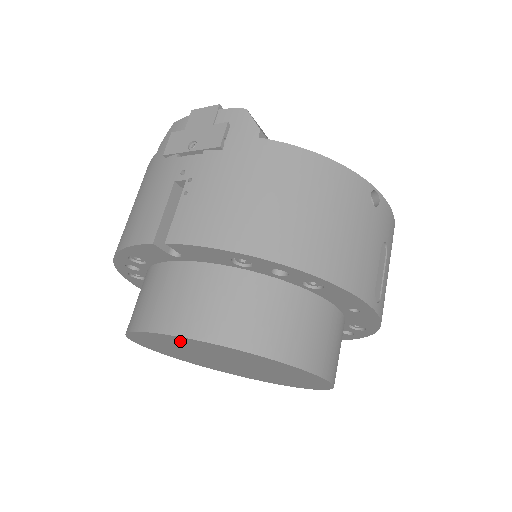
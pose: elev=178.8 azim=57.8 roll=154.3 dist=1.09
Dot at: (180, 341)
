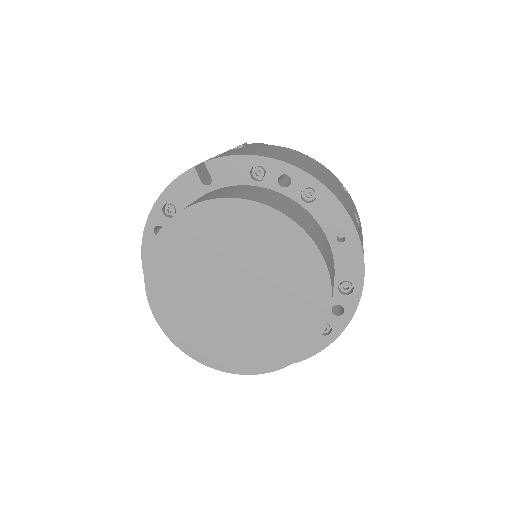
Dot at: (204, 222)
